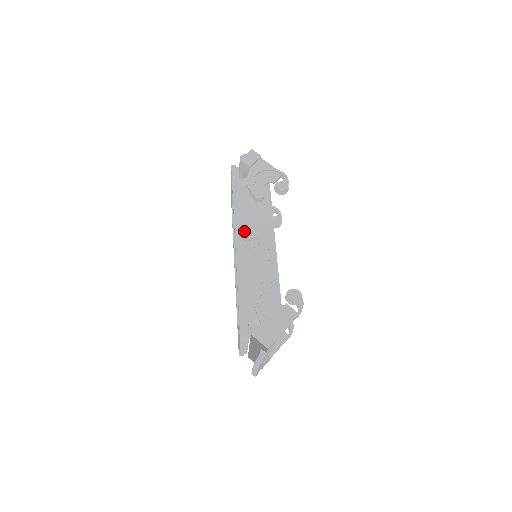
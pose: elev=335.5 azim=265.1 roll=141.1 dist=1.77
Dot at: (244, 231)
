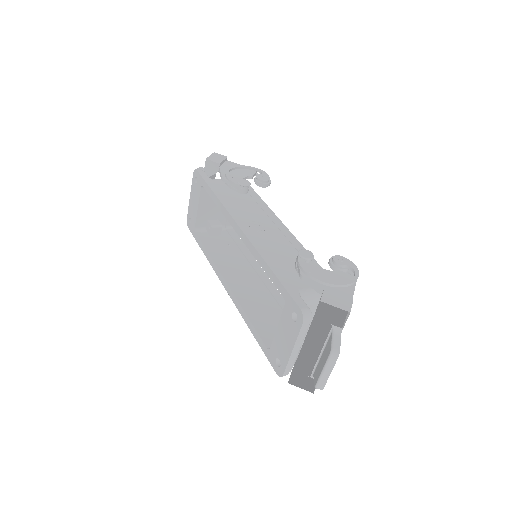
Dot at: (242, 217)
